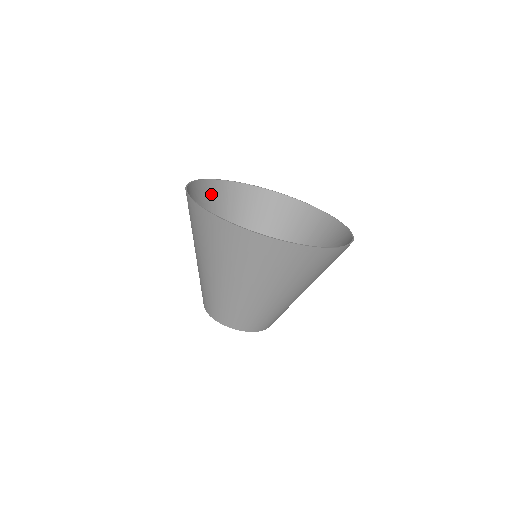
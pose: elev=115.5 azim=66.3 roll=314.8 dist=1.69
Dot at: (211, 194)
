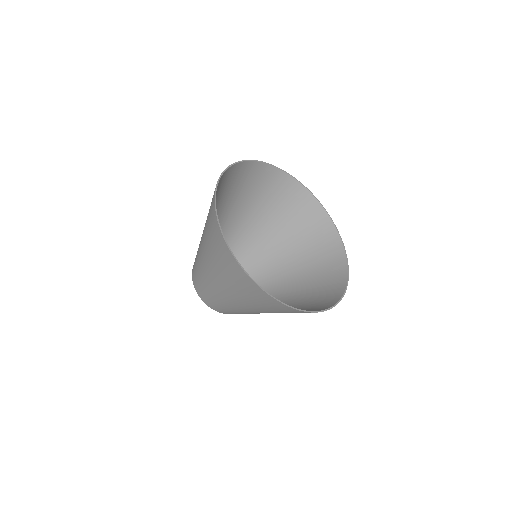
Dot at: (233, 176)
